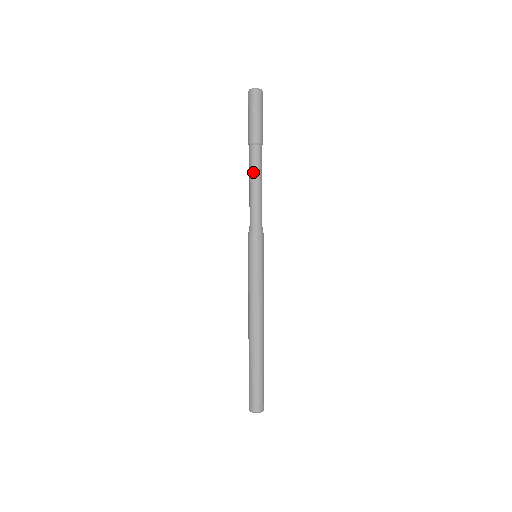
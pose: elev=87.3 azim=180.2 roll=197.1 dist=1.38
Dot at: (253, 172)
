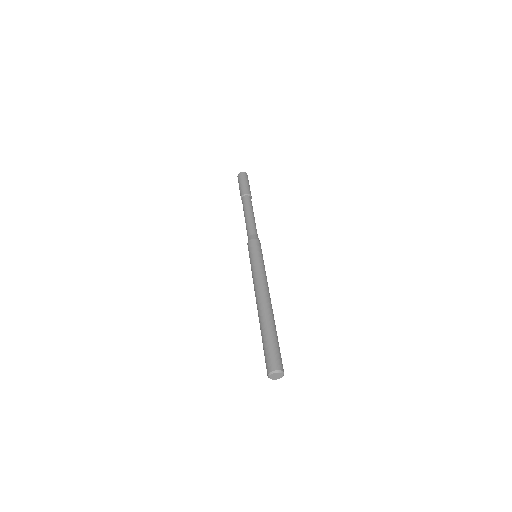
Dot at: (244, 210)
